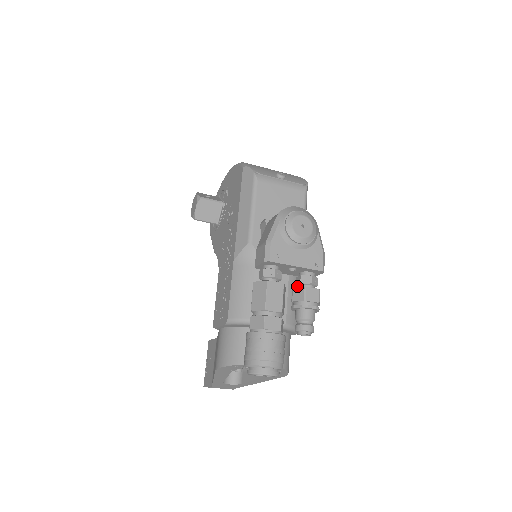
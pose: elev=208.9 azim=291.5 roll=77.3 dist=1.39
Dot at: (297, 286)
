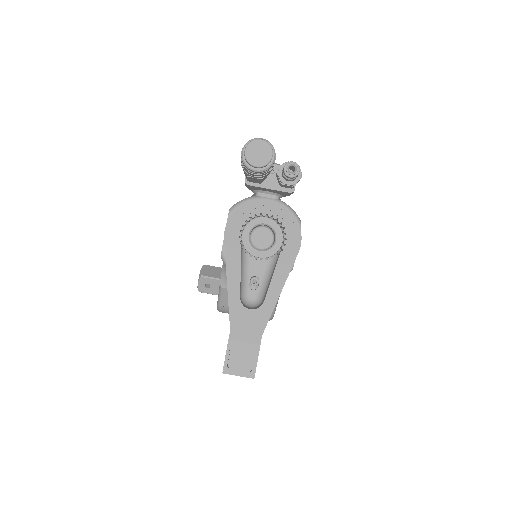
Dot at: occluded
